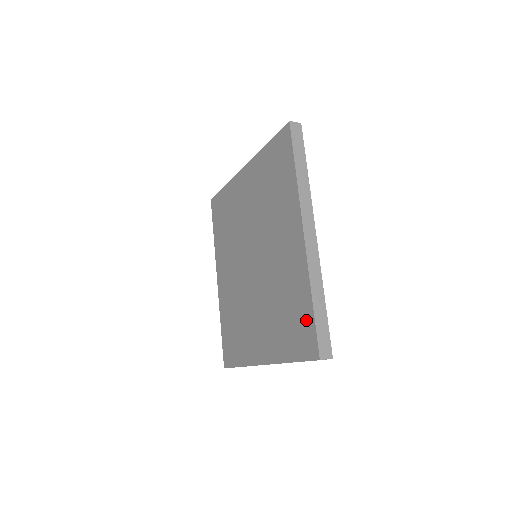
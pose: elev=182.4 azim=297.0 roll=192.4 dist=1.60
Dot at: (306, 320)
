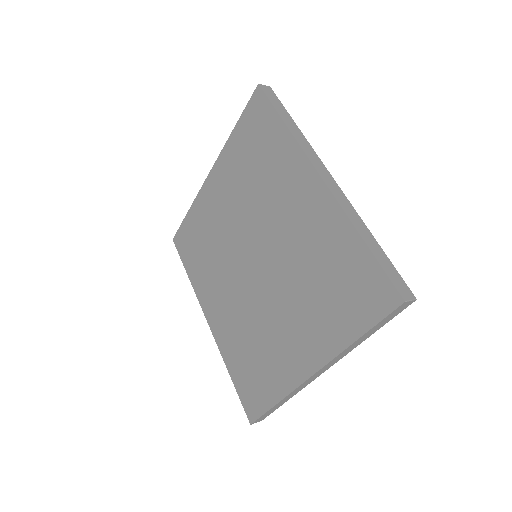
Dot at: (363, 269)
